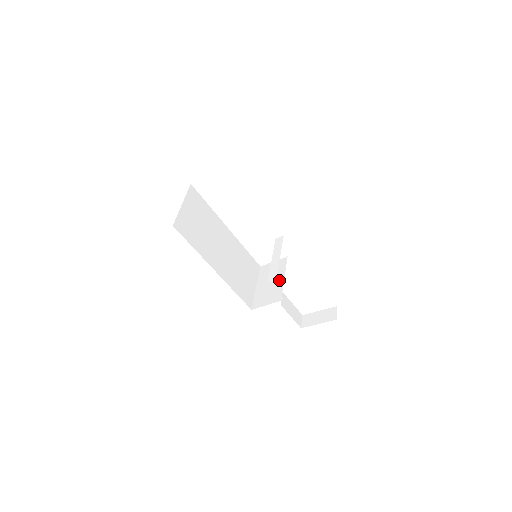
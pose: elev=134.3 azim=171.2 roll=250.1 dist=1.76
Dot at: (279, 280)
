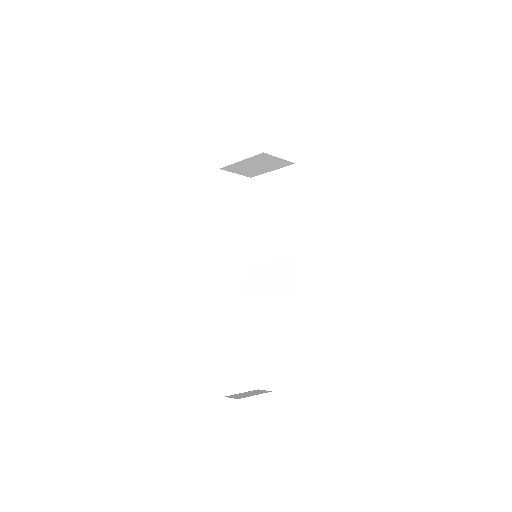
Dot at: occluded
